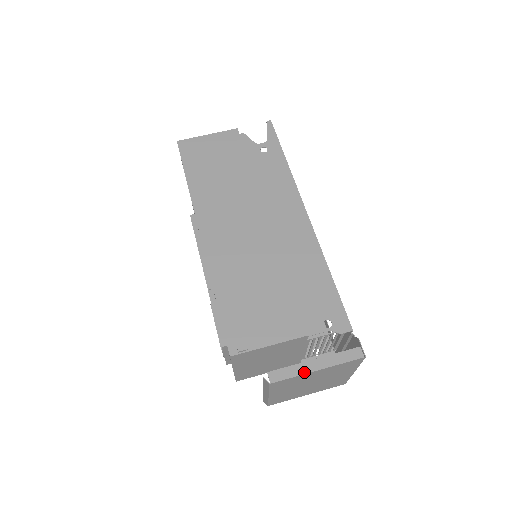
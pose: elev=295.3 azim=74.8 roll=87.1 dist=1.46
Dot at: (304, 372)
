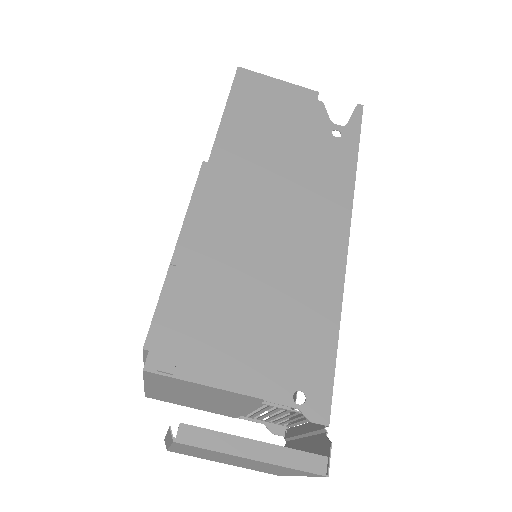
Dot at: (231, 451)
